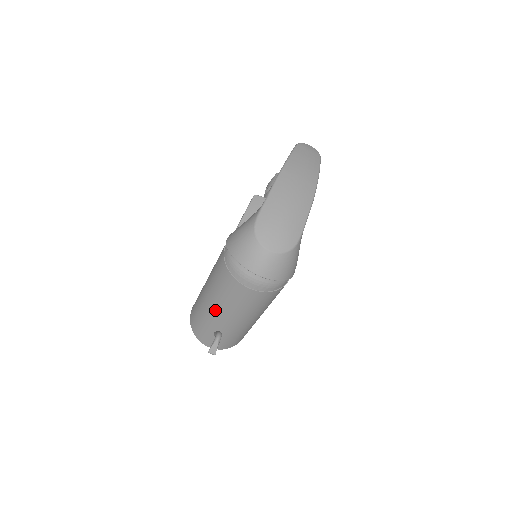
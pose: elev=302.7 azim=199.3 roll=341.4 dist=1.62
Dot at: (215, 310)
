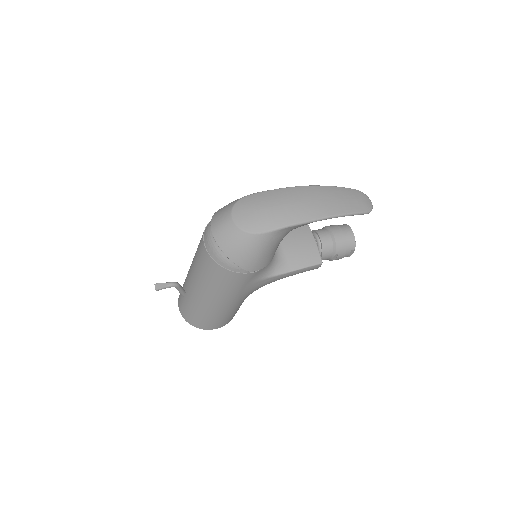
Dot at: occluded
